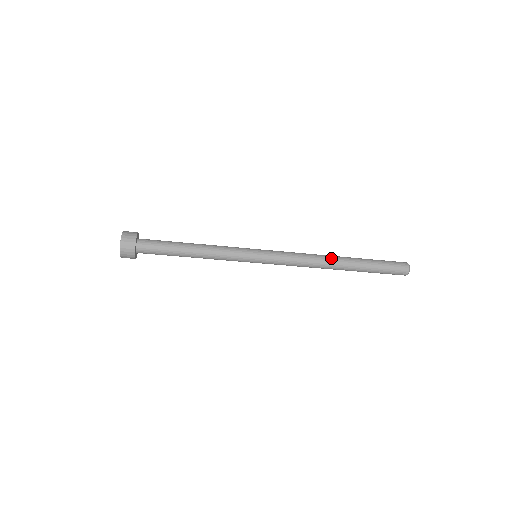
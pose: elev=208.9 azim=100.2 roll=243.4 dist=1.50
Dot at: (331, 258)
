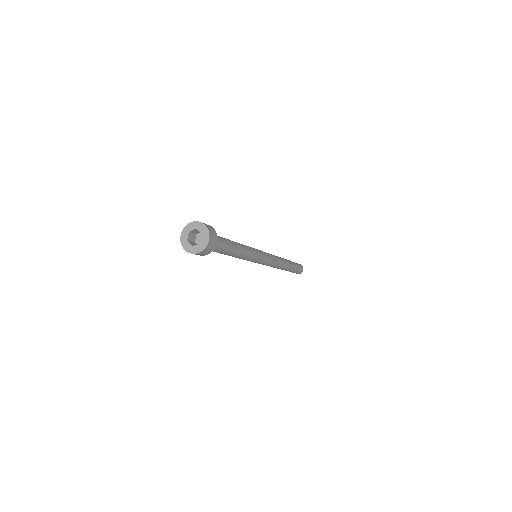
Dot at: (284, 260)
